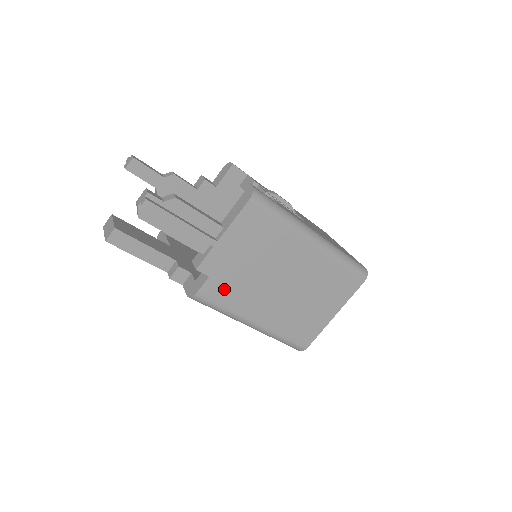
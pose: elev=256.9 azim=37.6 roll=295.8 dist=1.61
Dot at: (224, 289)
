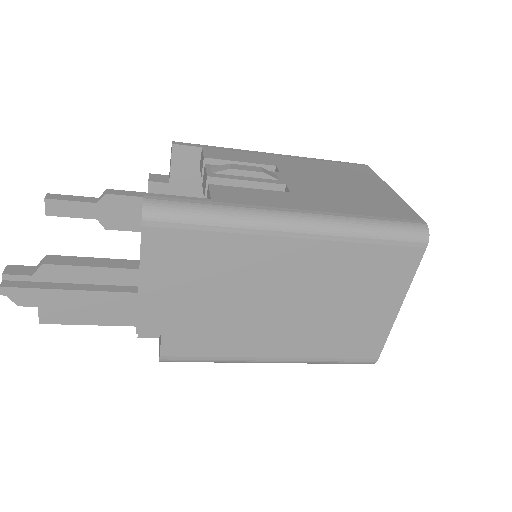
Dot at: (195, 340)
